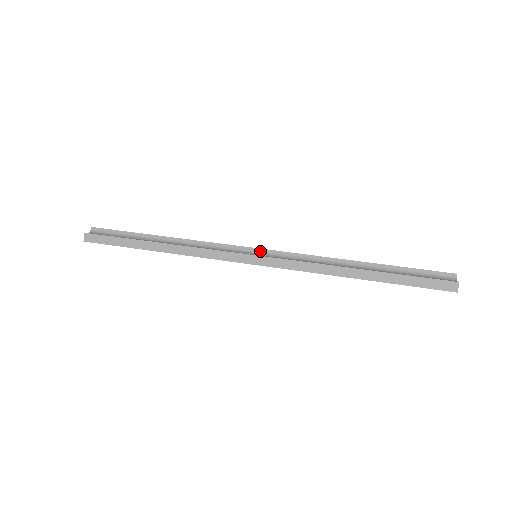
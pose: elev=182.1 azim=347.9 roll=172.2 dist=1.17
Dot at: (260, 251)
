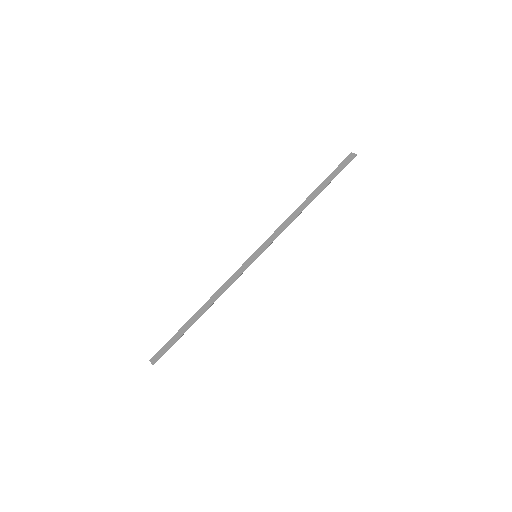
Dot at: occluded
